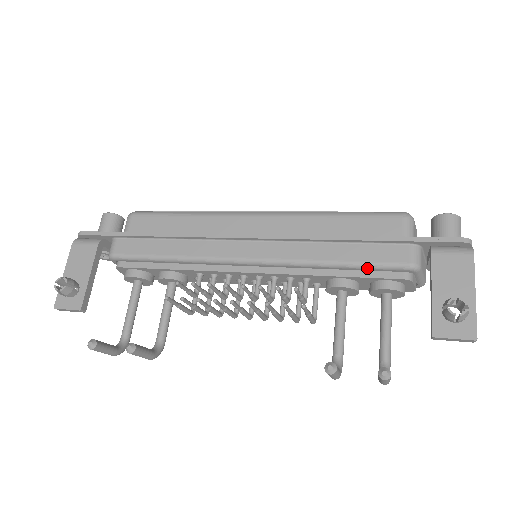
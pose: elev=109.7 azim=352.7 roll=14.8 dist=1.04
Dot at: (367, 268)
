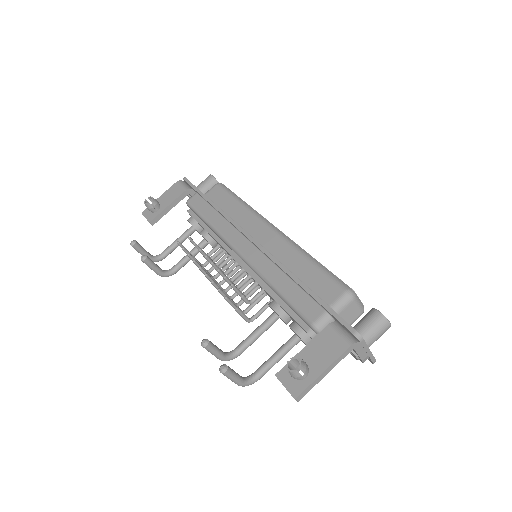
Dot at: (290, 307)
